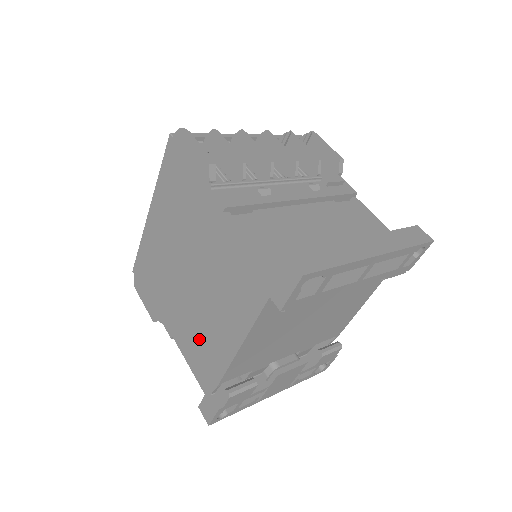
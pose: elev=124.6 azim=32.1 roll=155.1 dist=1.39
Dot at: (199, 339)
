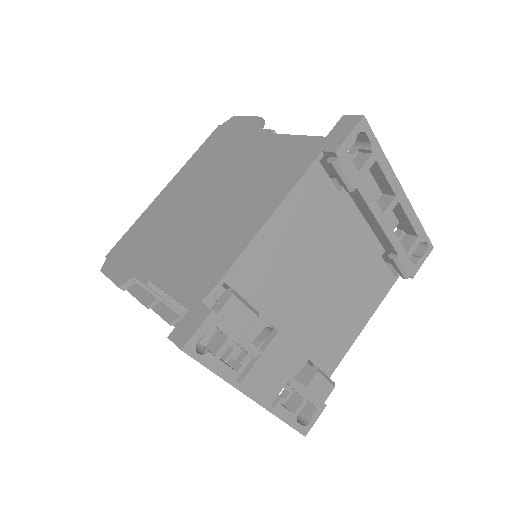
Dot at: (201, 251)
